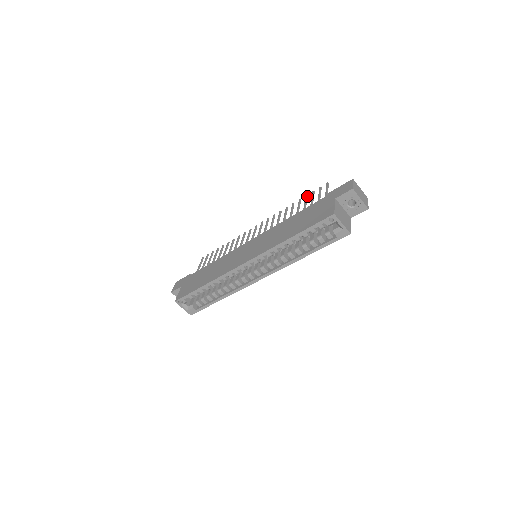
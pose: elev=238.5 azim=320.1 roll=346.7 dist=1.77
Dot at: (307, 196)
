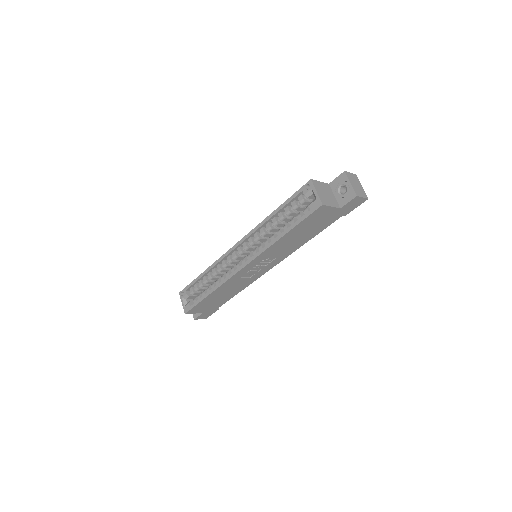
Dot at: occluded
